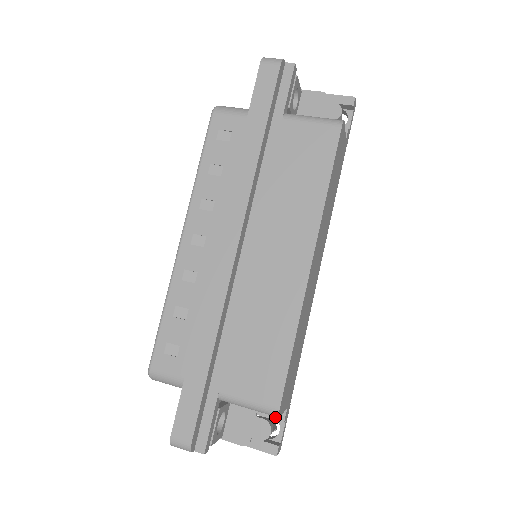
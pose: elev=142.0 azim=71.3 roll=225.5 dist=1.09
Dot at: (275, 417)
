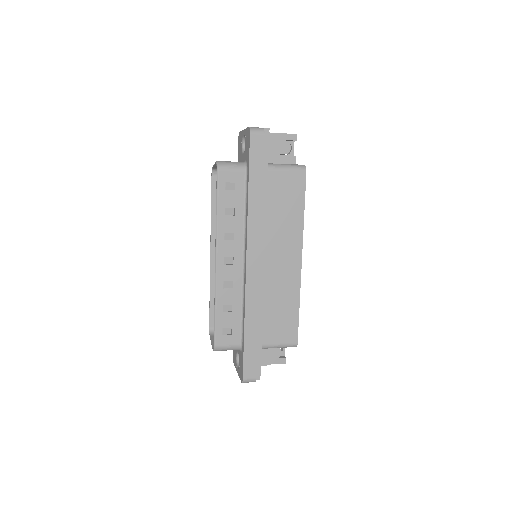
Dot at: occluded
